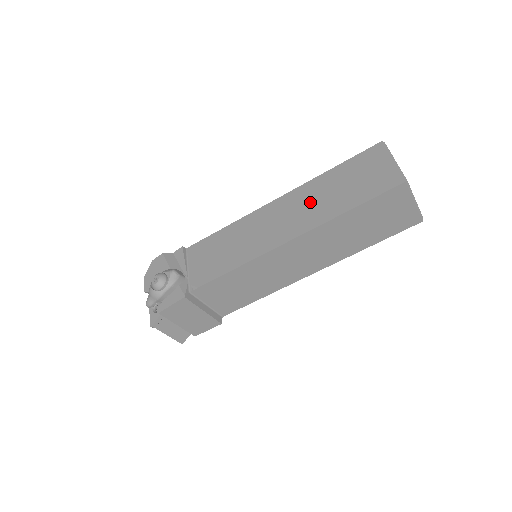
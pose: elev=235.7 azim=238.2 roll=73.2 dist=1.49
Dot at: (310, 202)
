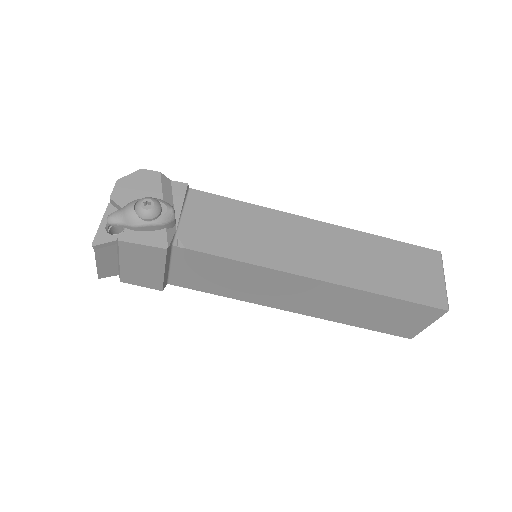
Dot at: (353, 255)
